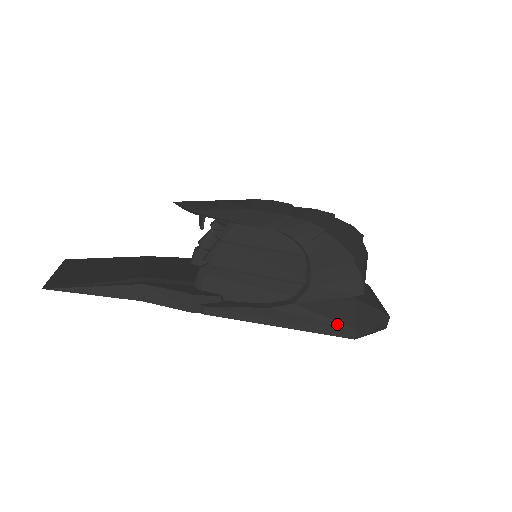
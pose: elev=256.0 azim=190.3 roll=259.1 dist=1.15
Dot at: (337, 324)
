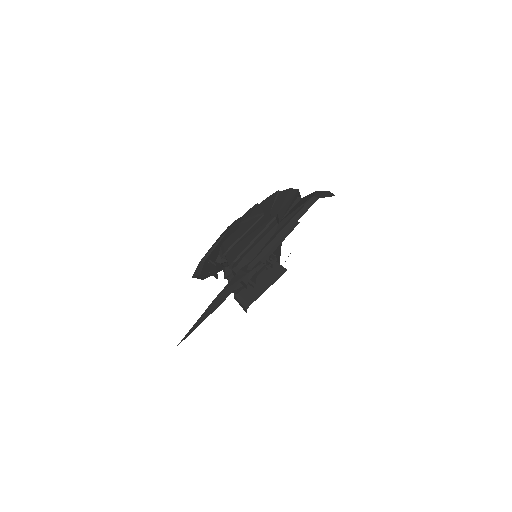
Dot at: (304, 204)
